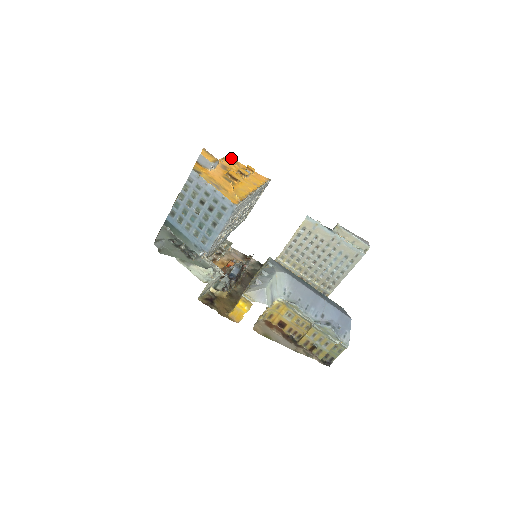
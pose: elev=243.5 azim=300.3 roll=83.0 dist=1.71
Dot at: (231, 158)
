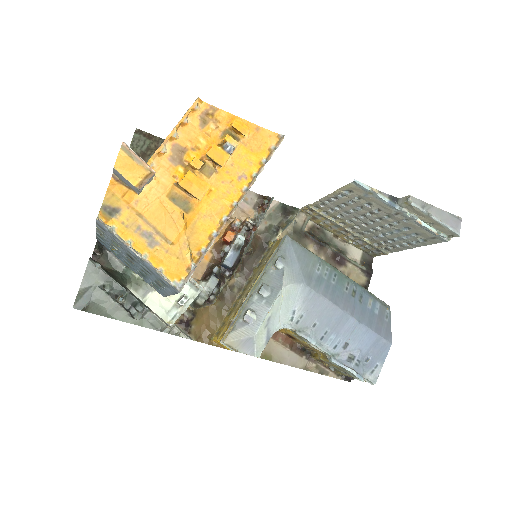
Dot at: (202, 104)
